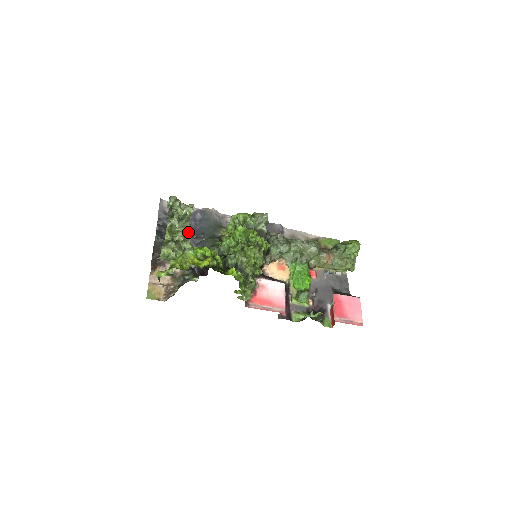
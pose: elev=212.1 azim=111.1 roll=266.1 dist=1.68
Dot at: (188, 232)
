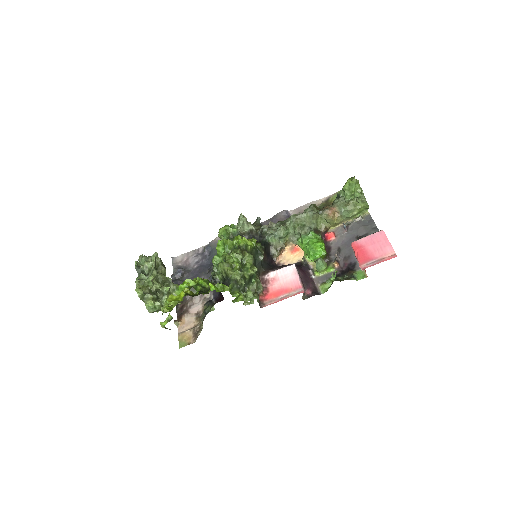
Dot at: (163, 277)
